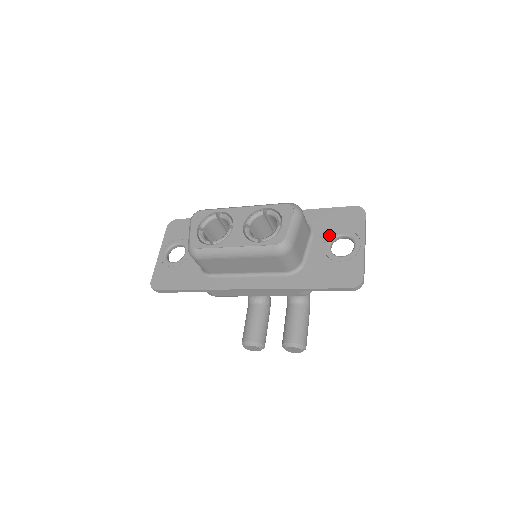
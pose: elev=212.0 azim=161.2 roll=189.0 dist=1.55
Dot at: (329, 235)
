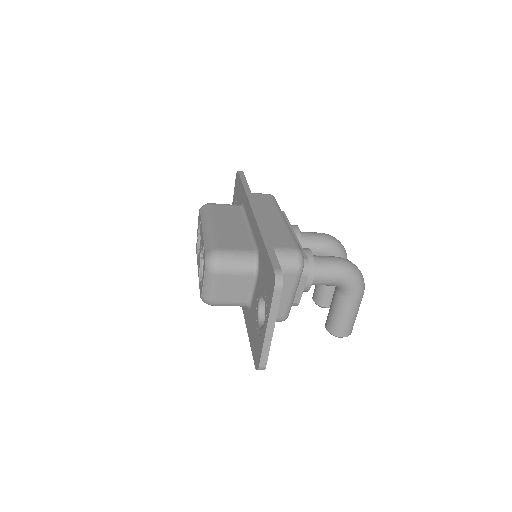
Dot at: (261, 289)
